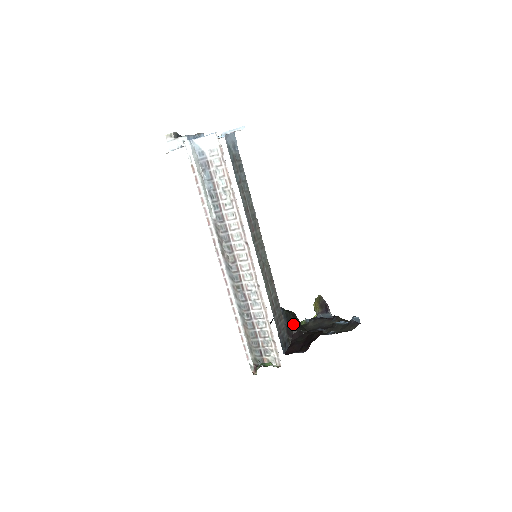
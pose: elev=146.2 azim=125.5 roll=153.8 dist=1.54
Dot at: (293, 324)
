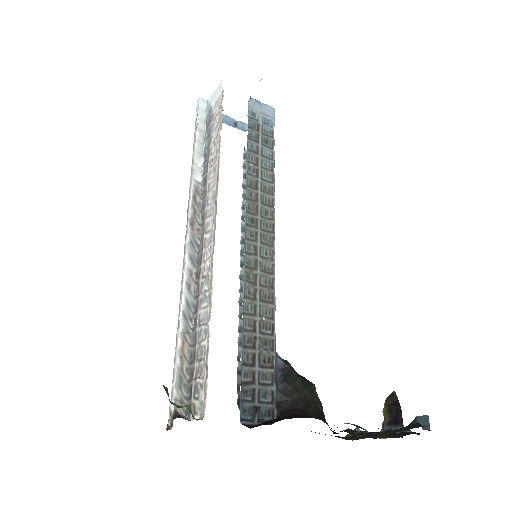
Dot at: (295, 393)
